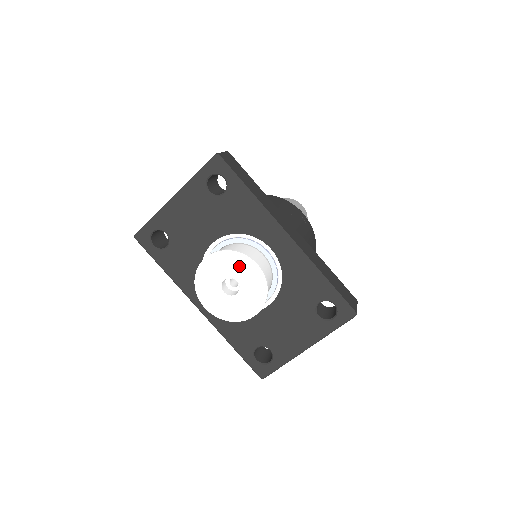
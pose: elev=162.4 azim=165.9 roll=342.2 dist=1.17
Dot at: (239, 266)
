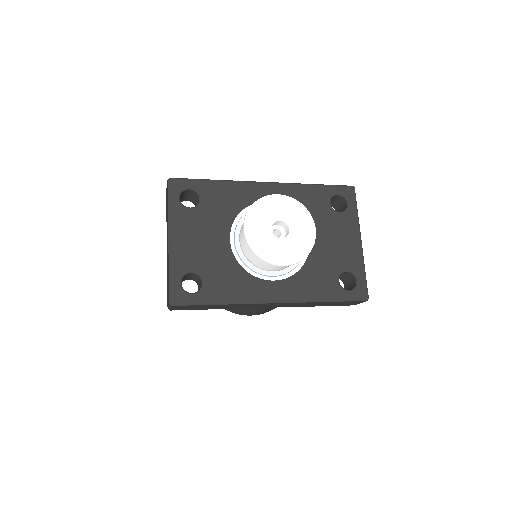
Dot at: (269, 208)
